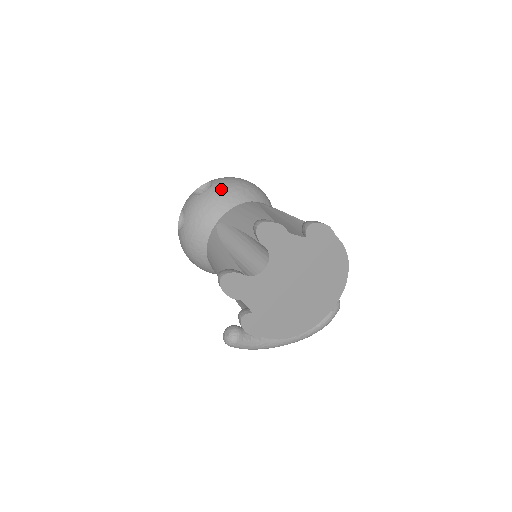
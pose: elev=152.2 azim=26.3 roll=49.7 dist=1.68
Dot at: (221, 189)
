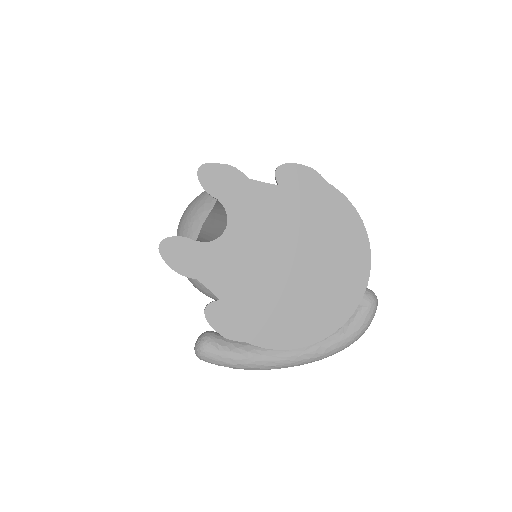
Dot at: occluded
